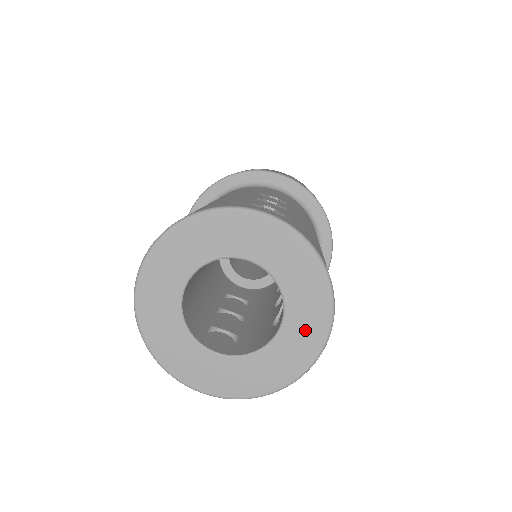
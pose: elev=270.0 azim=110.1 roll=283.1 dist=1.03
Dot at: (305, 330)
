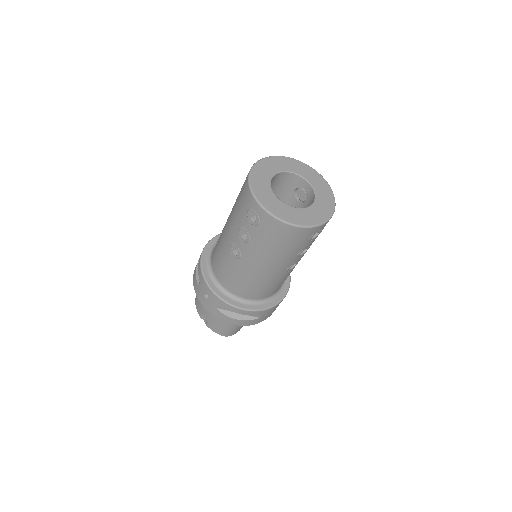
Dot at: (318, 213)
